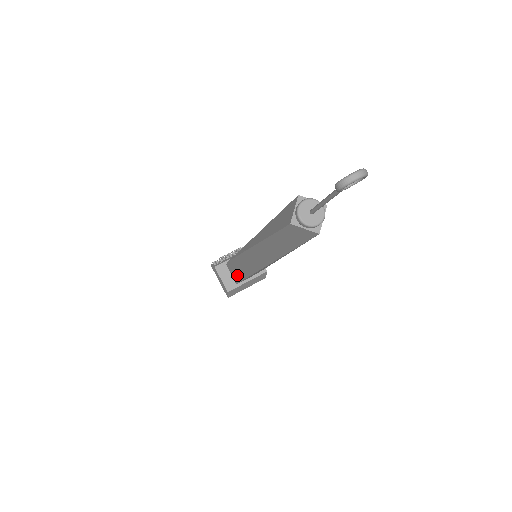
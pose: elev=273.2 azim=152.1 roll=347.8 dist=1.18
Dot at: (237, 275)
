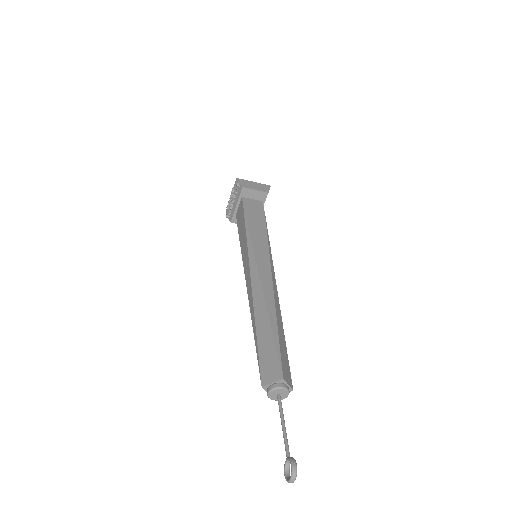
Dot at: occluded
